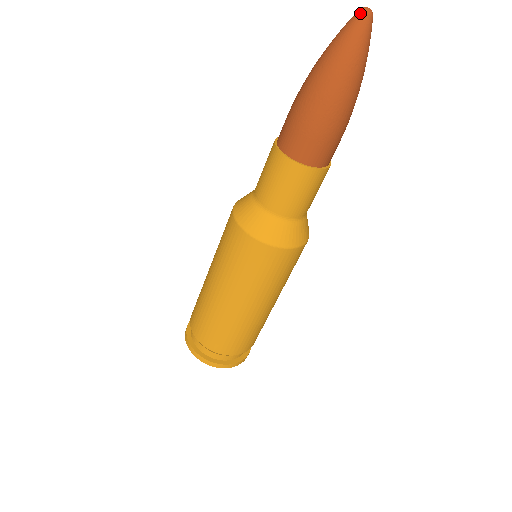
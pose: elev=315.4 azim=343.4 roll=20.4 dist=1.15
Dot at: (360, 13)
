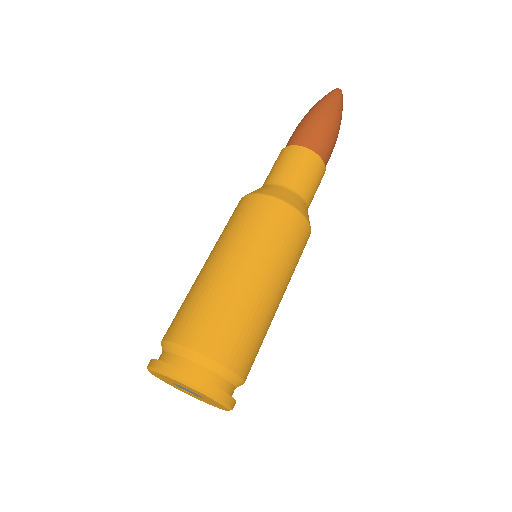
Dot at: (335, 89)
